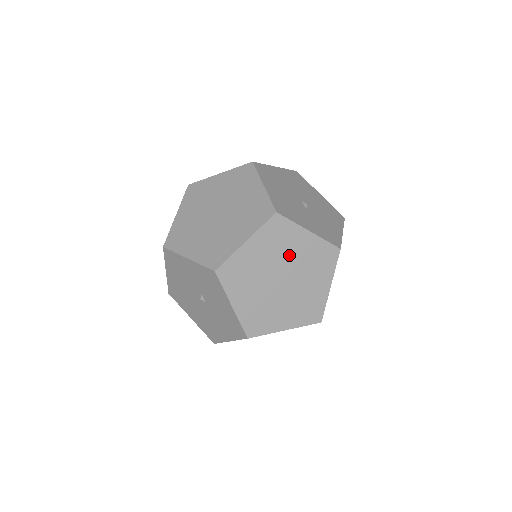
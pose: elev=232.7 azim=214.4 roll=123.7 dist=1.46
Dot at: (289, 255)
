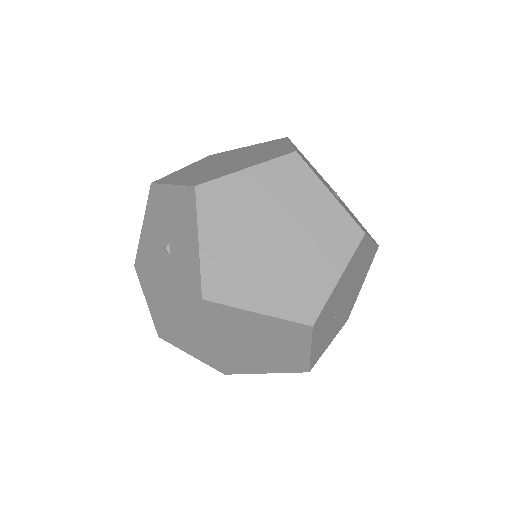
Dot at: (296, 210)
